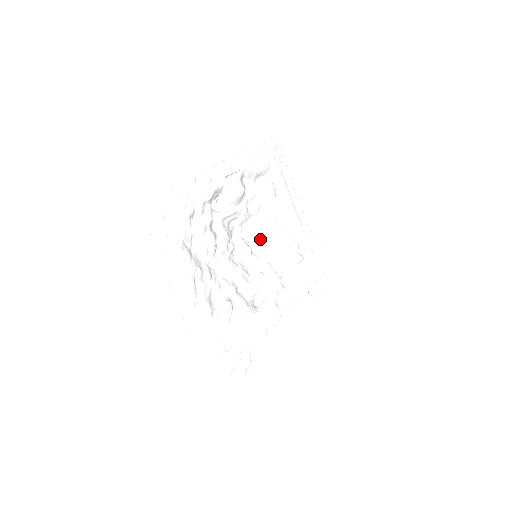
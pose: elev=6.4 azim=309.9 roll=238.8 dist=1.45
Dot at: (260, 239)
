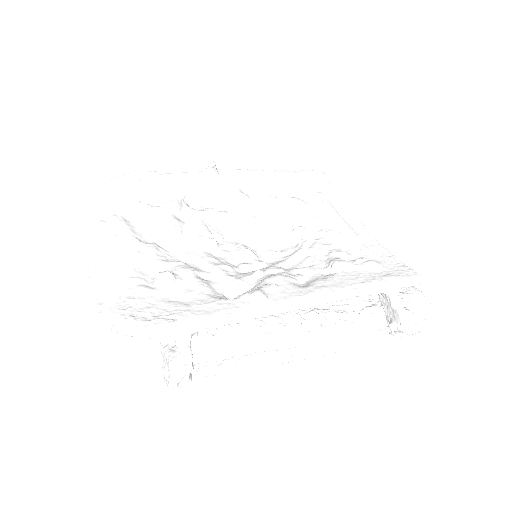
Dot at: (279, 251)
